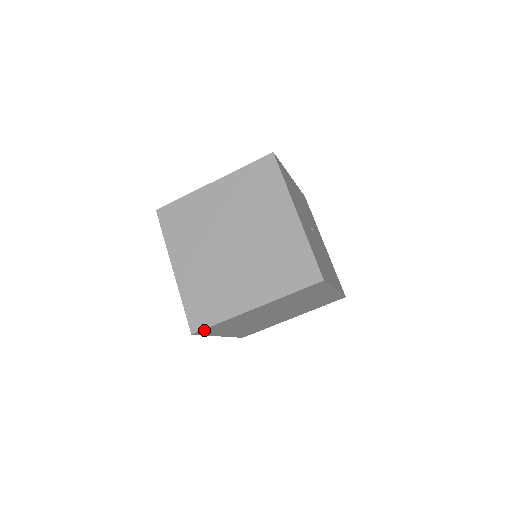
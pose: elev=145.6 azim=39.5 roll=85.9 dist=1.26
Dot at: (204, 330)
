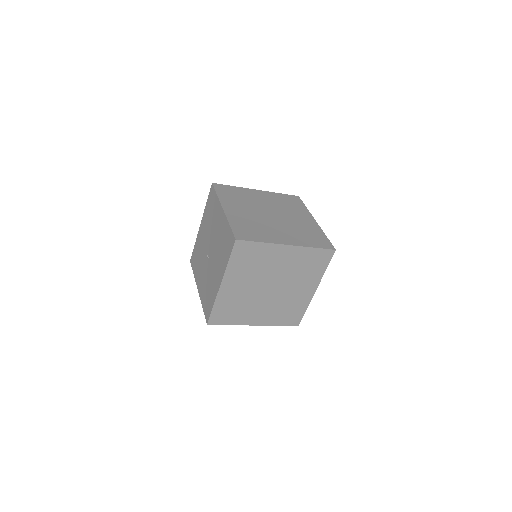
Dot at: (244, 244)
